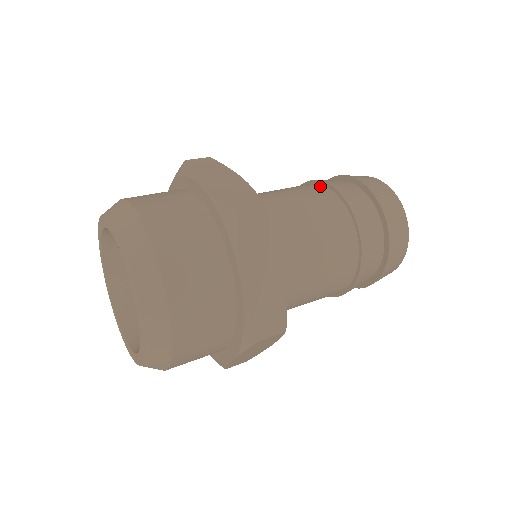
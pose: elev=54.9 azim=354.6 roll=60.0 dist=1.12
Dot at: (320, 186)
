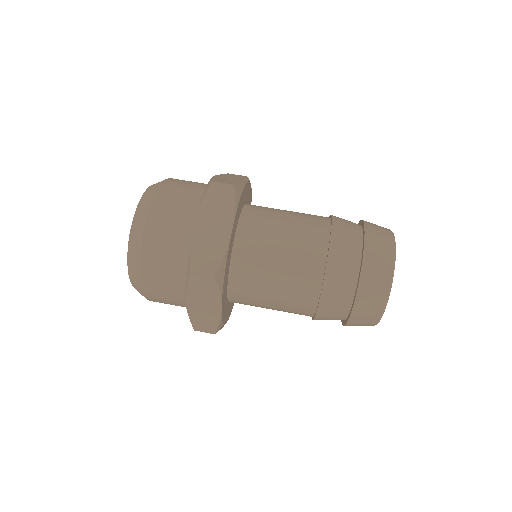
Dot at: occluded
